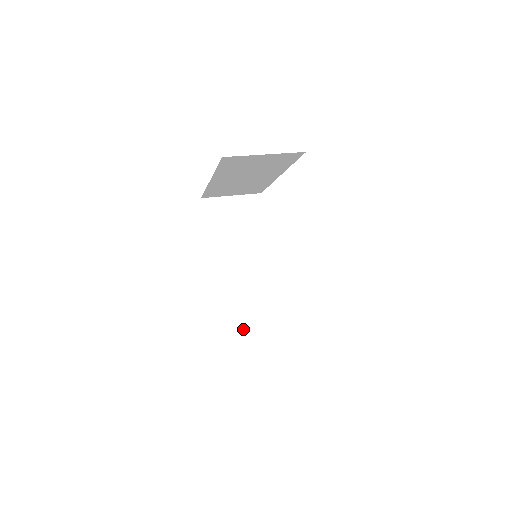
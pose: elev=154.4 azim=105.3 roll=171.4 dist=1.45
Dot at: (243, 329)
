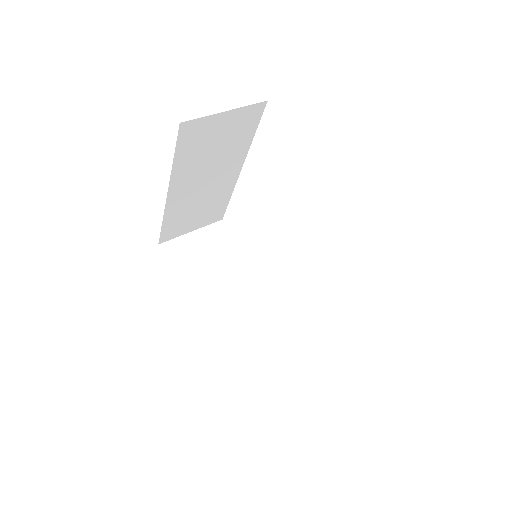
Dot at: (272, 371)
